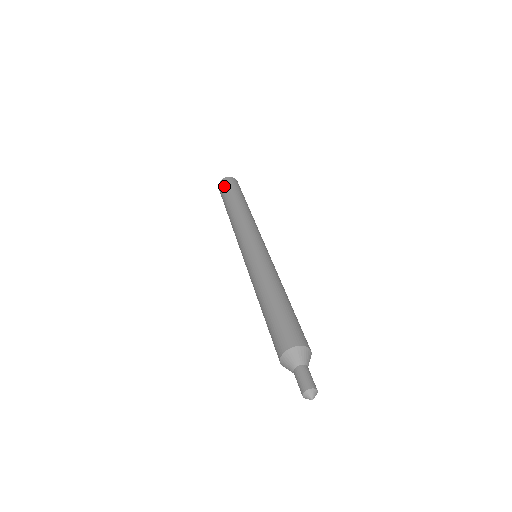
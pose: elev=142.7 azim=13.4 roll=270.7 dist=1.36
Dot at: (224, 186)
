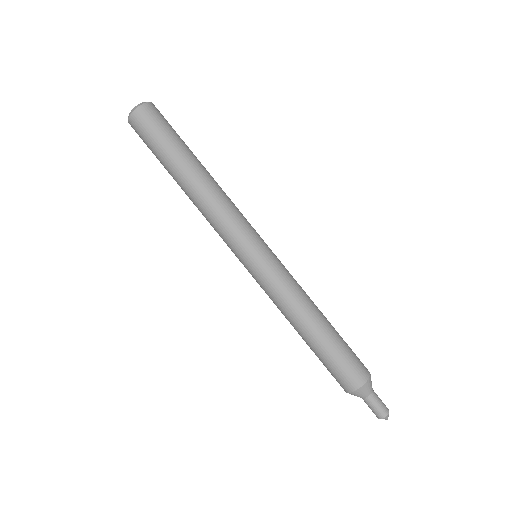
Dot at: occluded
